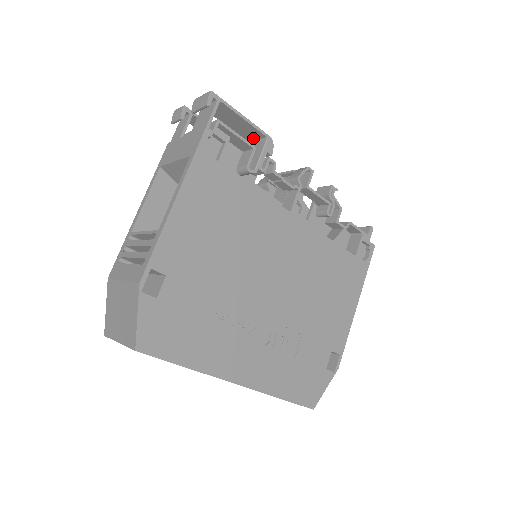
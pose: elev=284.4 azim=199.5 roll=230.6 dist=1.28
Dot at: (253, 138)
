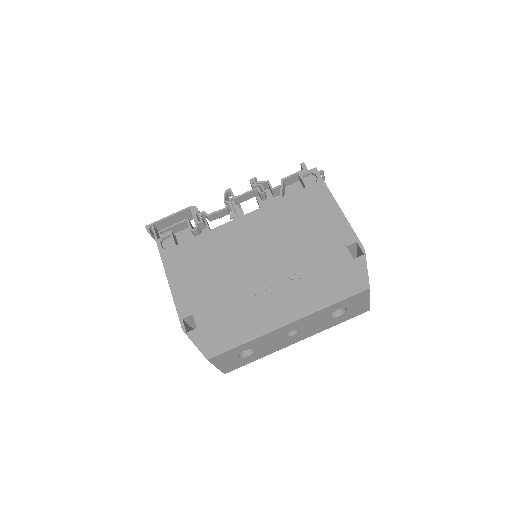
Dot at: (190, 216)
